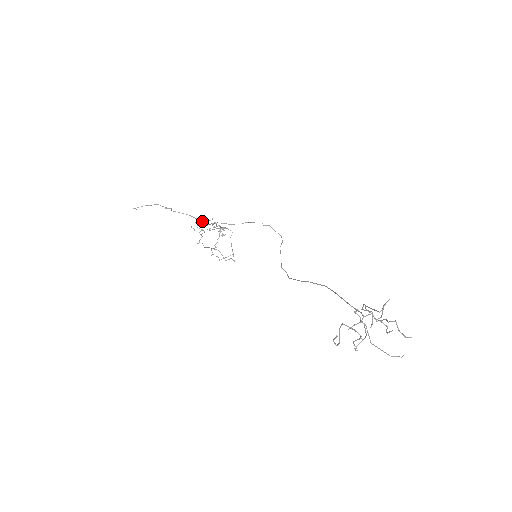
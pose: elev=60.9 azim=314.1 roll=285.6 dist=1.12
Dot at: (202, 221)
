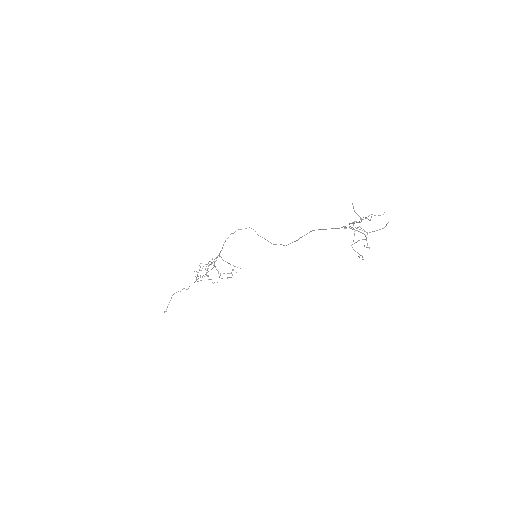
Dot at: occluded
